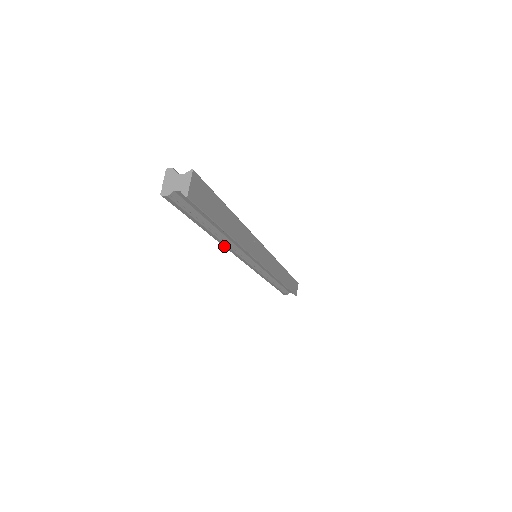
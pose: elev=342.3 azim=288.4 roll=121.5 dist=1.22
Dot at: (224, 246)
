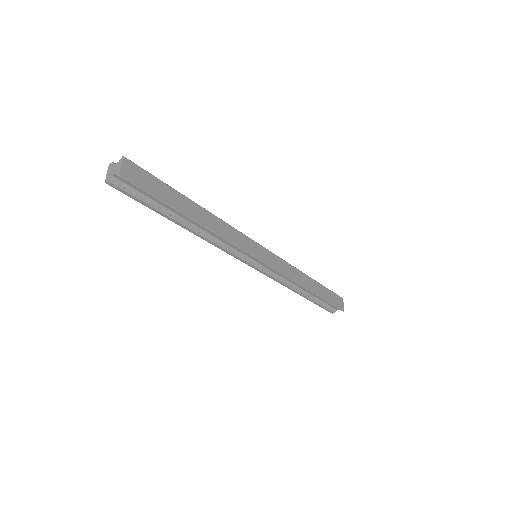
Dot at: (207, 241)
